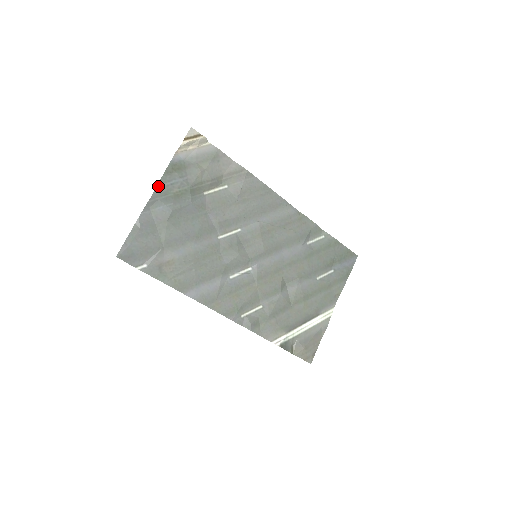
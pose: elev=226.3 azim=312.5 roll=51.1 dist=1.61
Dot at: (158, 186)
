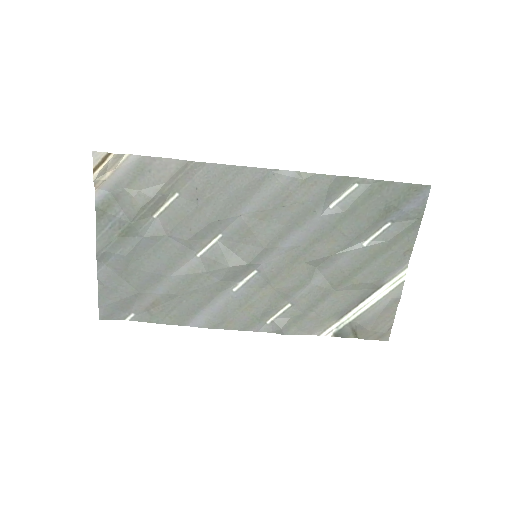
Dot at: (97, 237)
